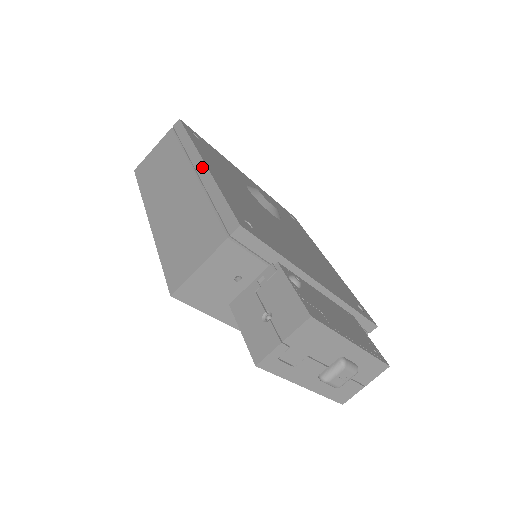
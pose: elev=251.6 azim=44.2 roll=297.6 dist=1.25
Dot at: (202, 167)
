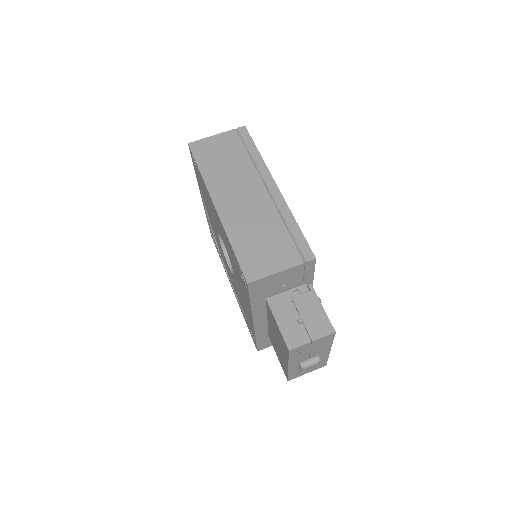
Dot at: (276, 189)
